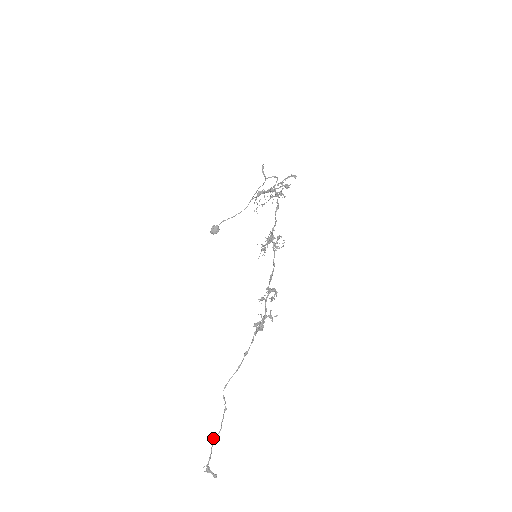
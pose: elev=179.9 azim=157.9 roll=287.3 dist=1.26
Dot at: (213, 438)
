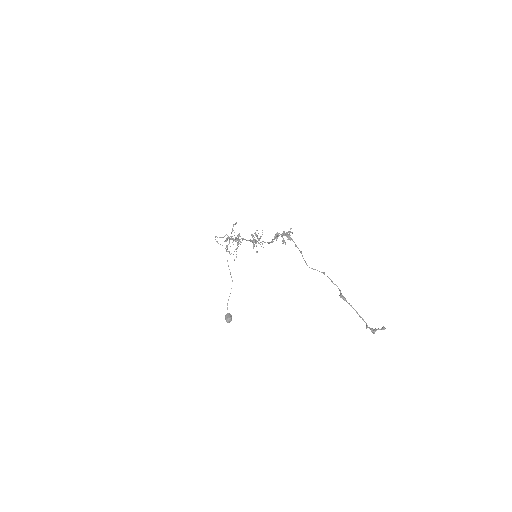
Dot at: (341, 297)
